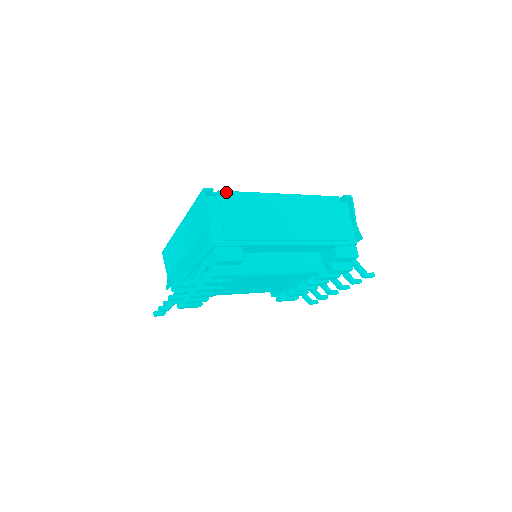
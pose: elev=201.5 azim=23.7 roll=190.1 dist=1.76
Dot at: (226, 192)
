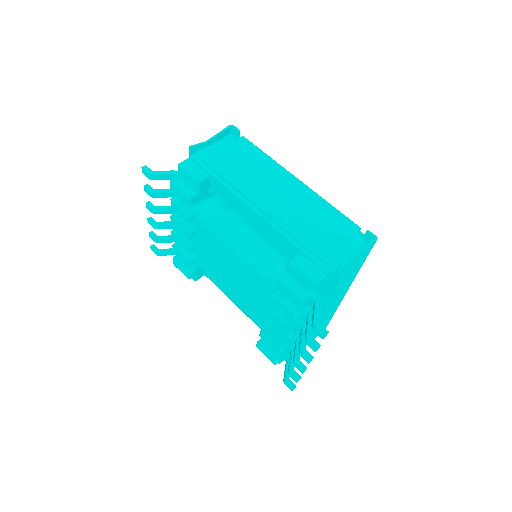
Dot at: (248, 141)
